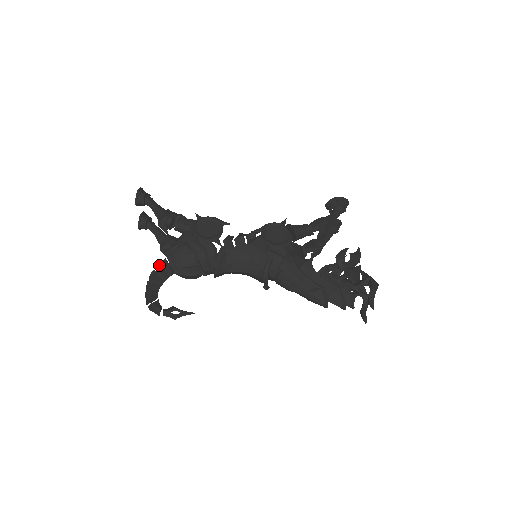
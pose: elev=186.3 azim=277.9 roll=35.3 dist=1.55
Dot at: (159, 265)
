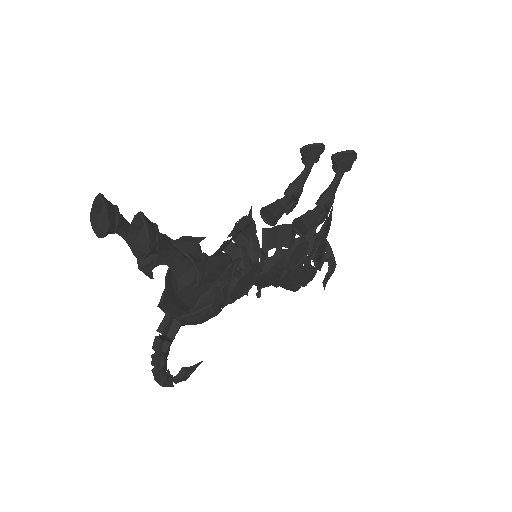
Dot at: (167, 329)
